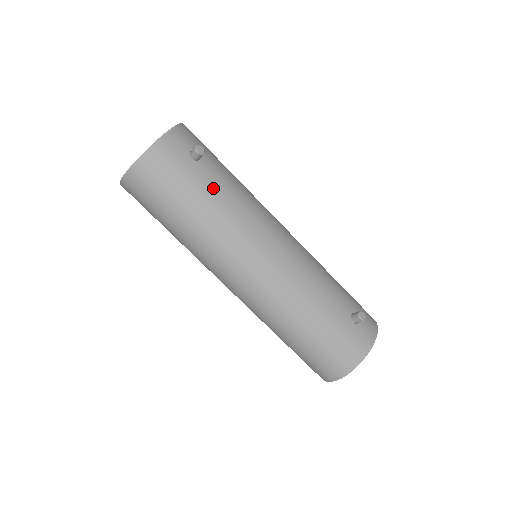
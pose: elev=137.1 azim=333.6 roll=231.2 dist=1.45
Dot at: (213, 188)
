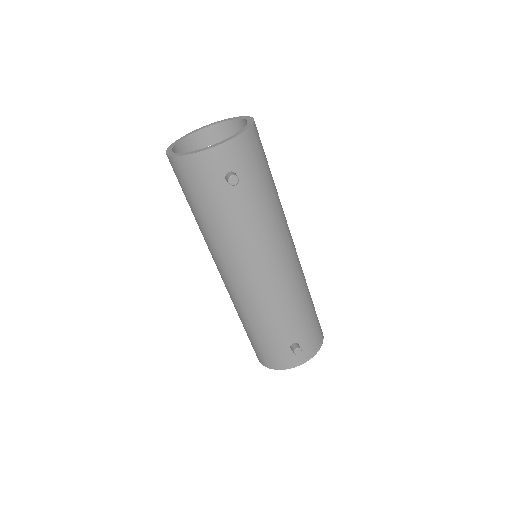
Dot at: (231, 212)
